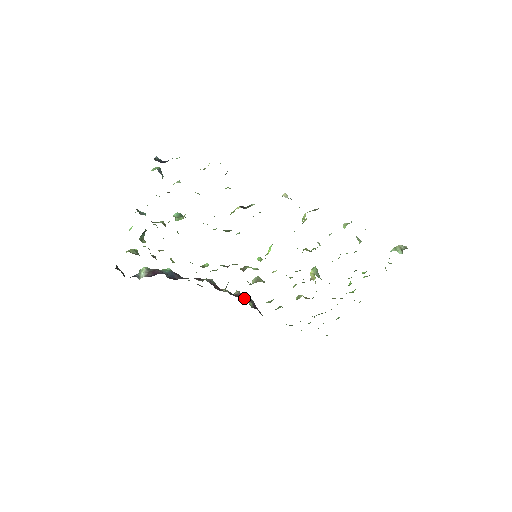
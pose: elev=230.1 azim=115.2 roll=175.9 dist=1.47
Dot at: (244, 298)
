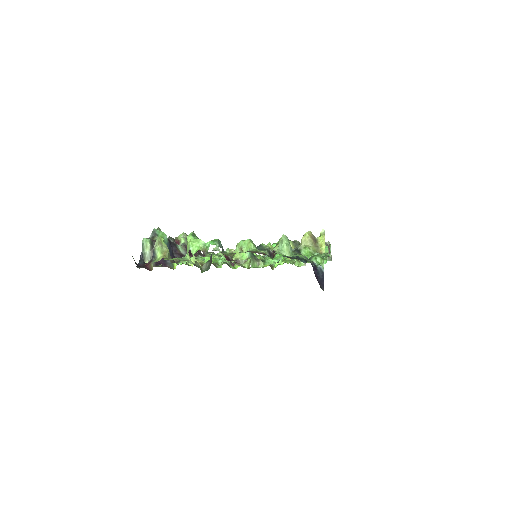
Dot at: occluded
